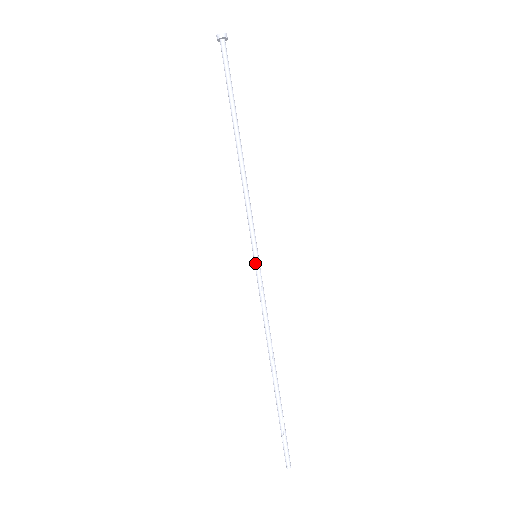
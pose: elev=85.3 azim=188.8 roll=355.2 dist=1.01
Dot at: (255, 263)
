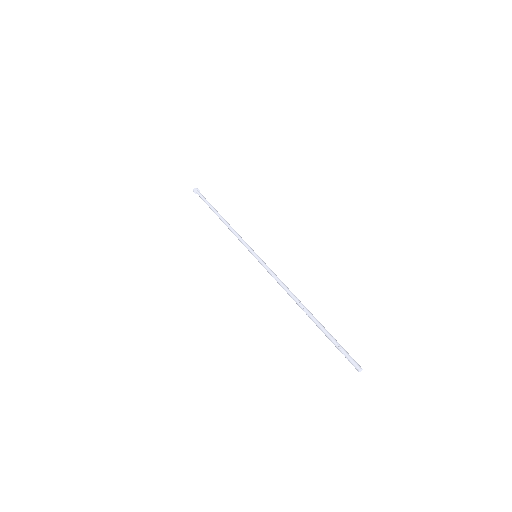
Dot at: (257, 258)
